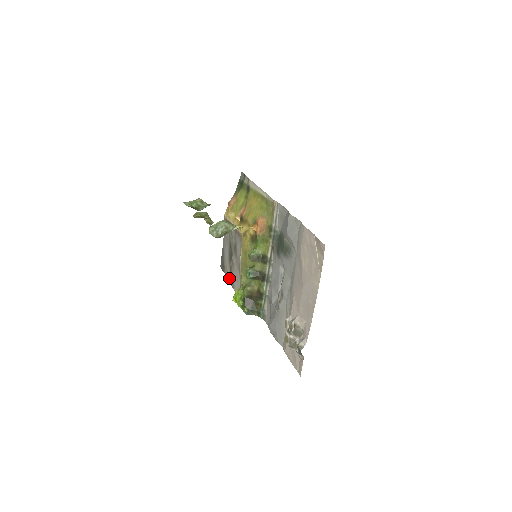
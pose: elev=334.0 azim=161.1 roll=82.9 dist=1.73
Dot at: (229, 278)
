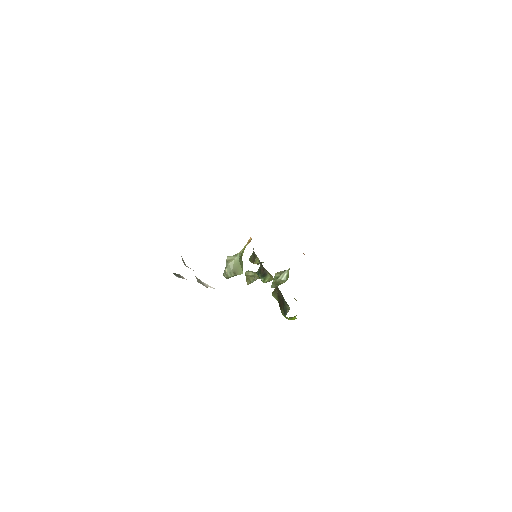
Dot at: occluded
